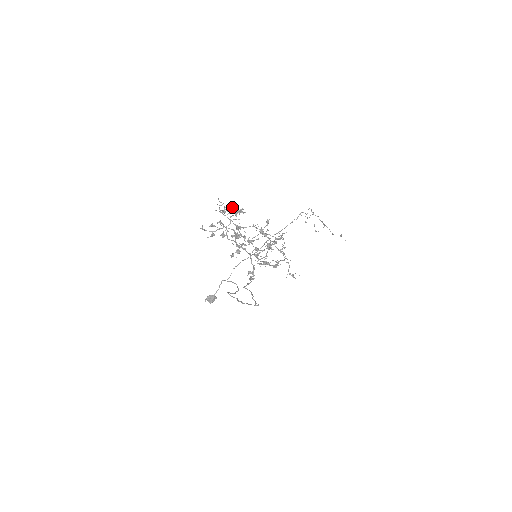
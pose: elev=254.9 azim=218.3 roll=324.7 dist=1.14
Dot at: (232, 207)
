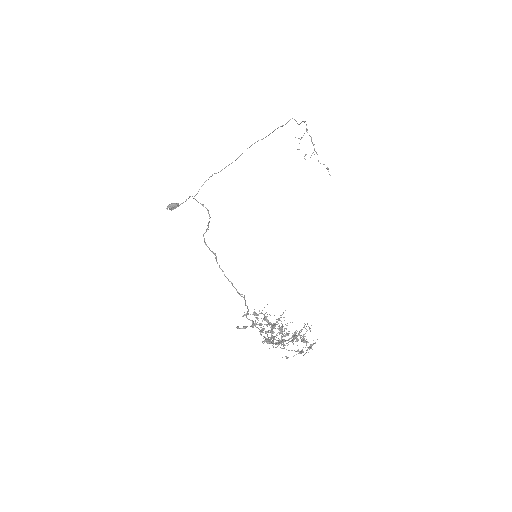
Dot at: (280, 331)
